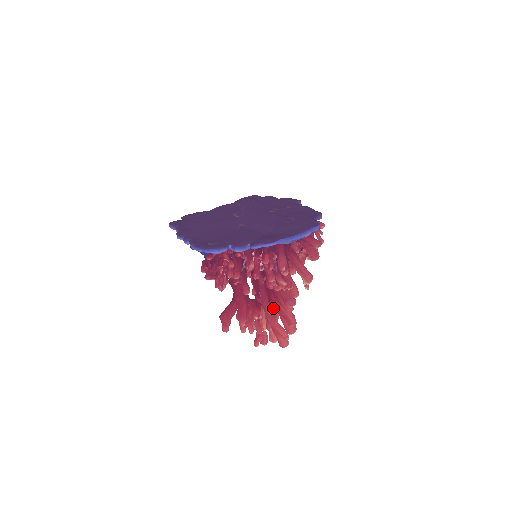
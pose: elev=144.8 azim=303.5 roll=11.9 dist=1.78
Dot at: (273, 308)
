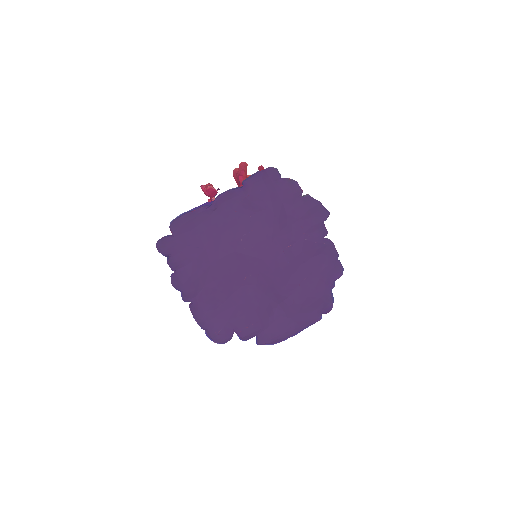
Dot at: occluded
